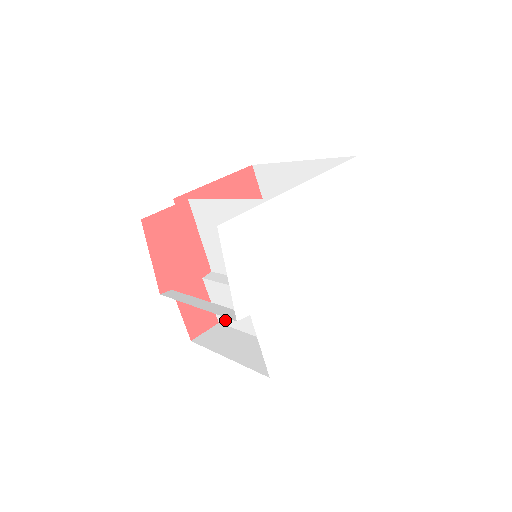
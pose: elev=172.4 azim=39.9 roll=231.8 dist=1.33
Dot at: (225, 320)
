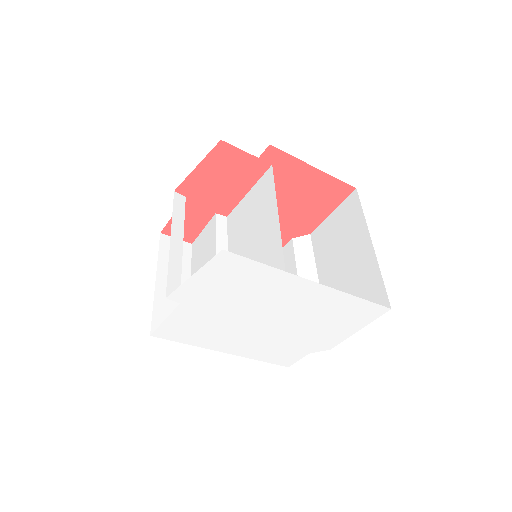
Dot at: (195, 251)
